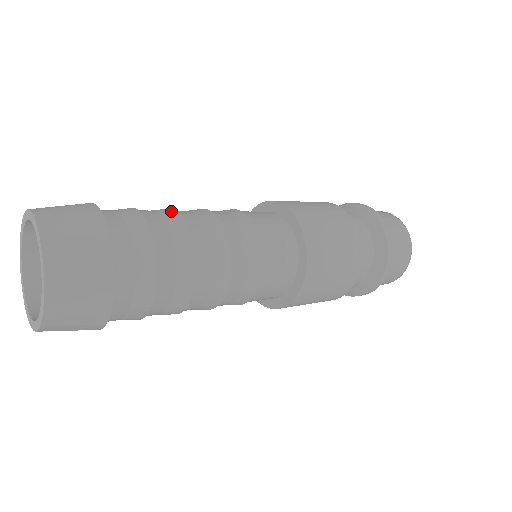
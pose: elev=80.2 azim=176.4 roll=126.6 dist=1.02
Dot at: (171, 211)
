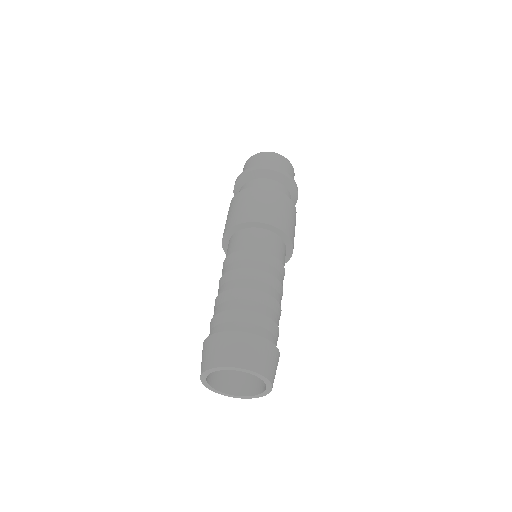
Dot at: (254, 293)
